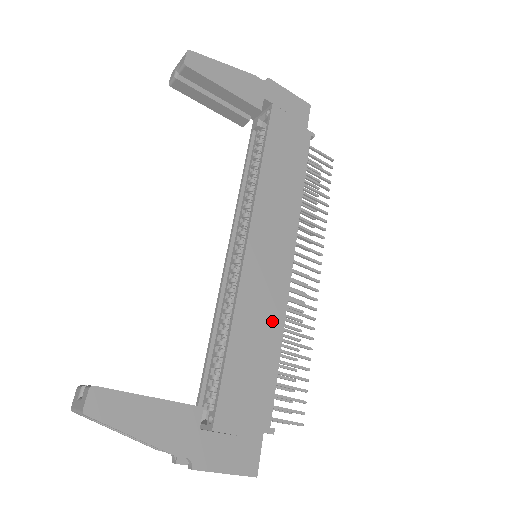
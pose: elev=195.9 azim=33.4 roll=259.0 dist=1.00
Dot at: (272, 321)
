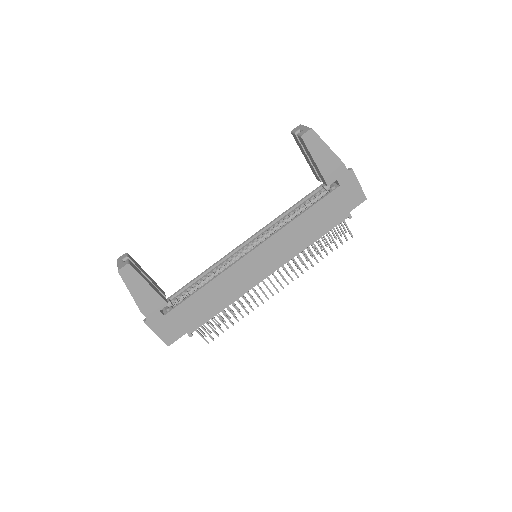
Dot at: (233, 293)
